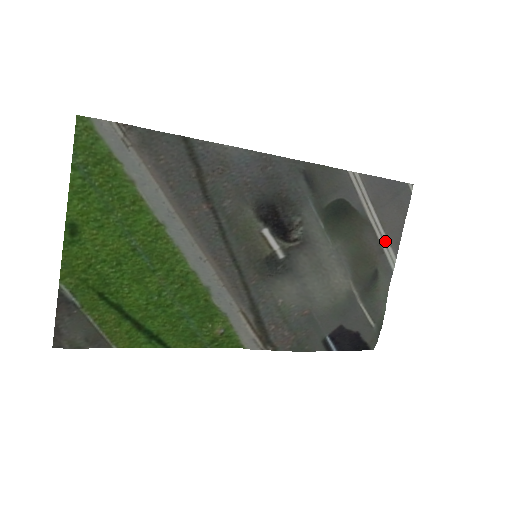
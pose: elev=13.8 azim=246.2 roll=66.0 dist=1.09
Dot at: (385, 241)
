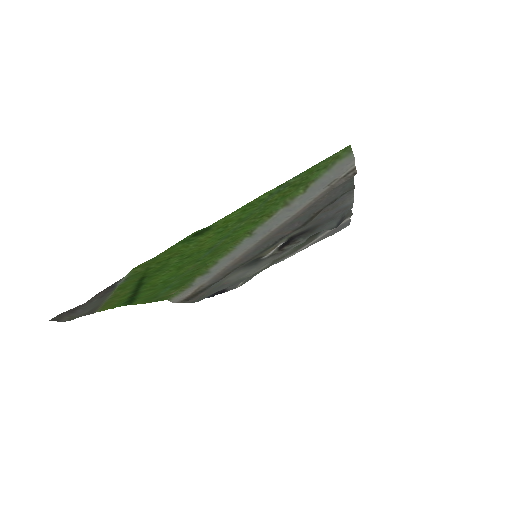
Dot at: occluded
